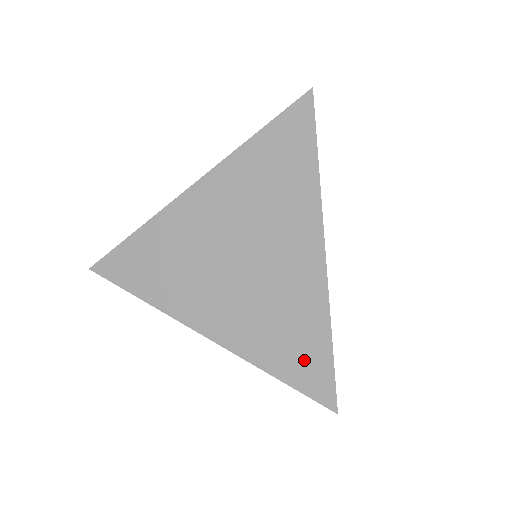
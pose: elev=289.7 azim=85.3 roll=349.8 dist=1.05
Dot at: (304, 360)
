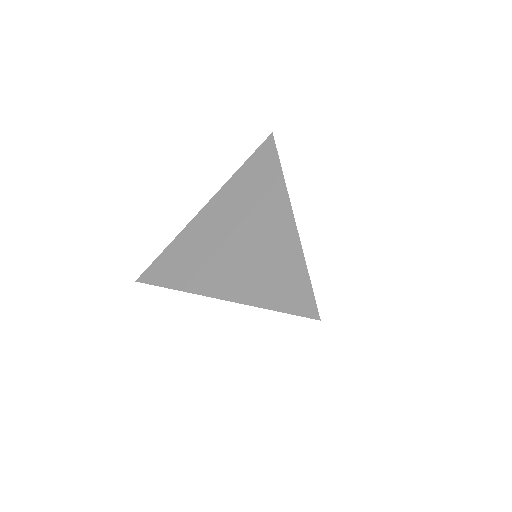
Dot at: (290, 289)
